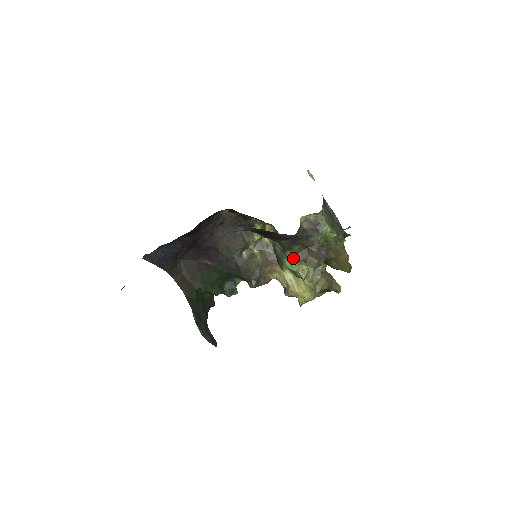
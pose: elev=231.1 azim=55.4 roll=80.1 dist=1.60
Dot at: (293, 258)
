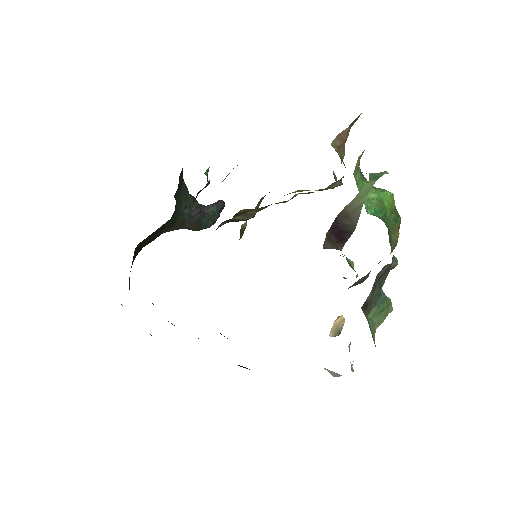
Dot at: occluded
